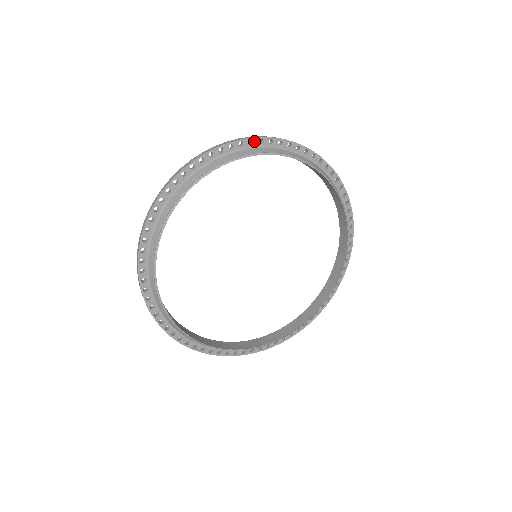
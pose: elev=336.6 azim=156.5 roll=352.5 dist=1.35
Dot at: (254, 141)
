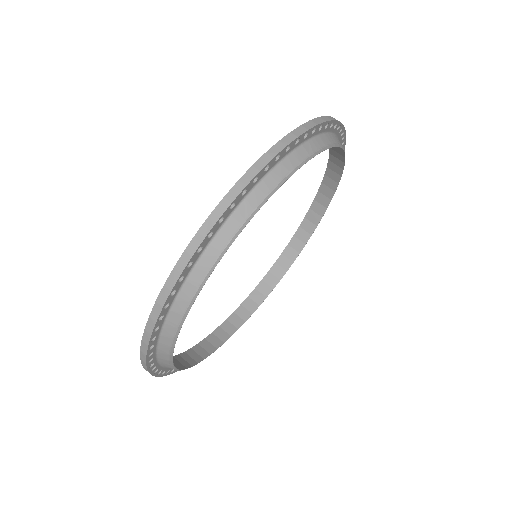
Dot at: (174, 289)
